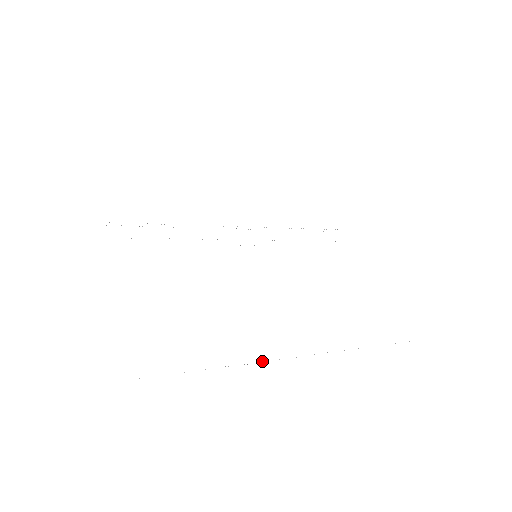
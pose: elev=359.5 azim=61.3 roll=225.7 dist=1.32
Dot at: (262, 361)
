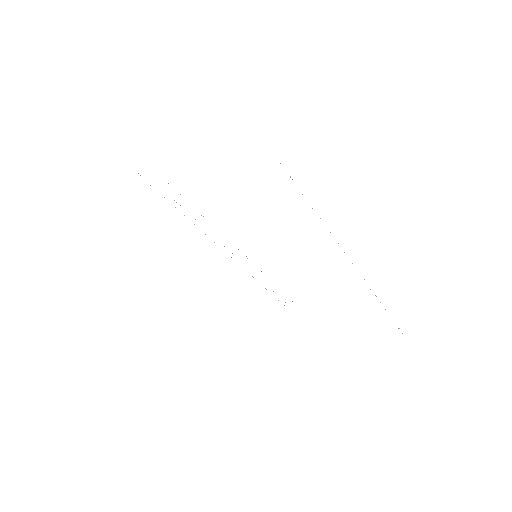
Dot at: (344, 252)
